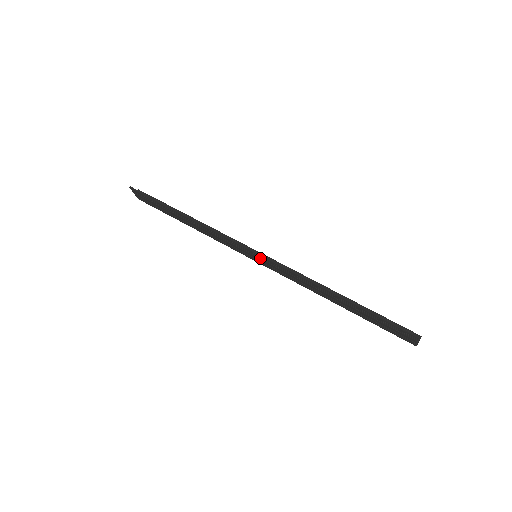
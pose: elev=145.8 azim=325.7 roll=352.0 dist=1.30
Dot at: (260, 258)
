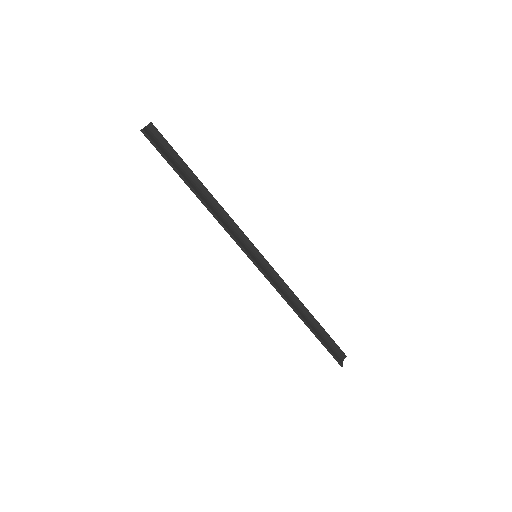
Dot at: (258, 264)
